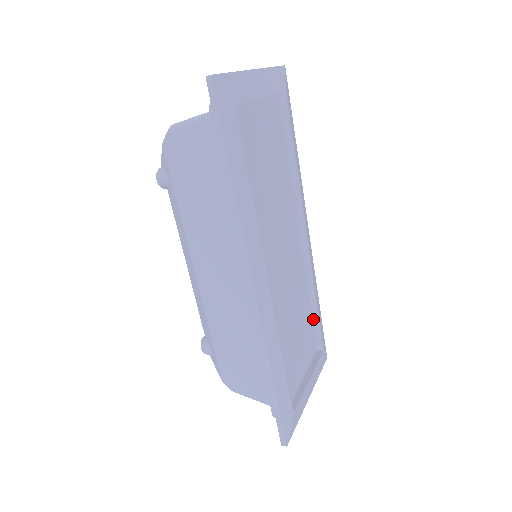
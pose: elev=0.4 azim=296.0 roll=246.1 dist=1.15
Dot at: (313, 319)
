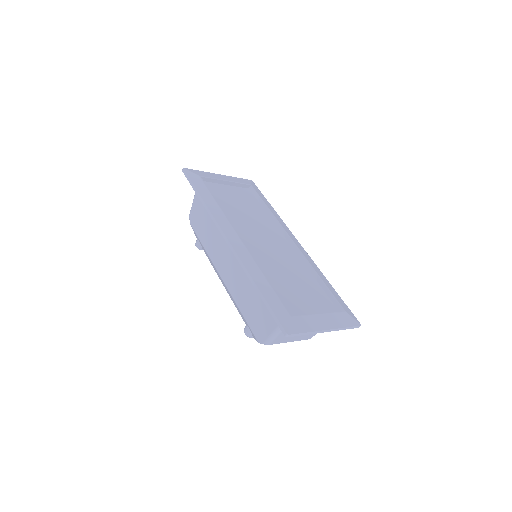
Dot at: (324, 291)
